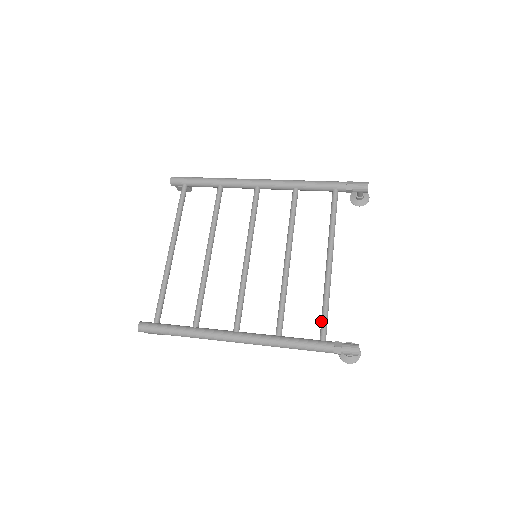
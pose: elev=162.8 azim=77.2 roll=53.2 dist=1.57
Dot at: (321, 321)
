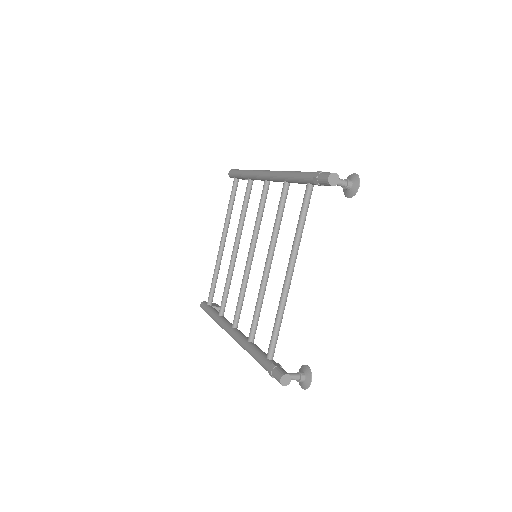
Dot at: (271, 338)
